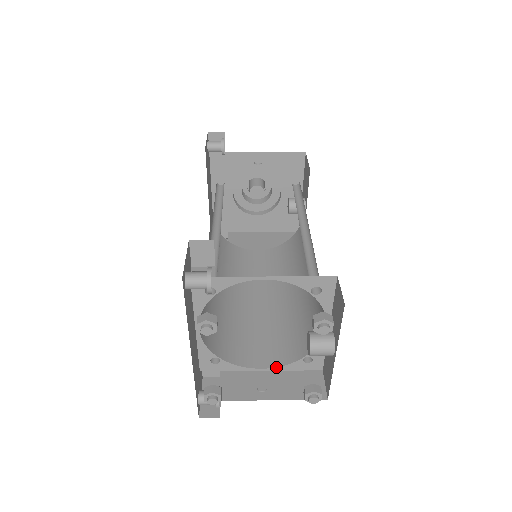
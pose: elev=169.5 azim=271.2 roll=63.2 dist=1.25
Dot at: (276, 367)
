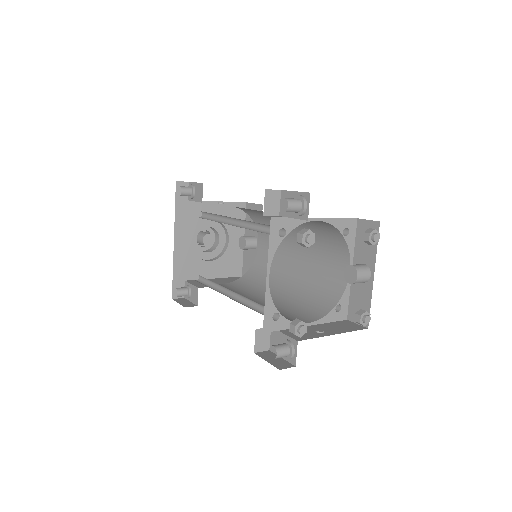
Dot at: (317, 320)
